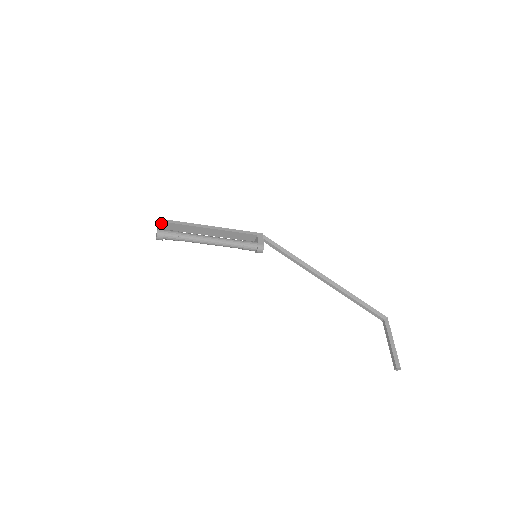
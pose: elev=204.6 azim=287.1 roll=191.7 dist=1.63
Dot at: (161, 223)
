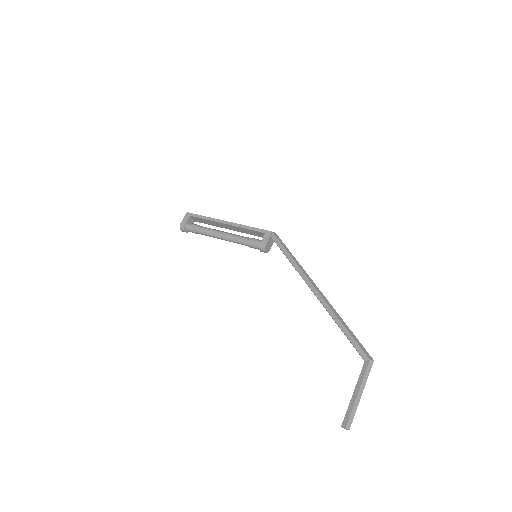
Dot at: (186, 217)
